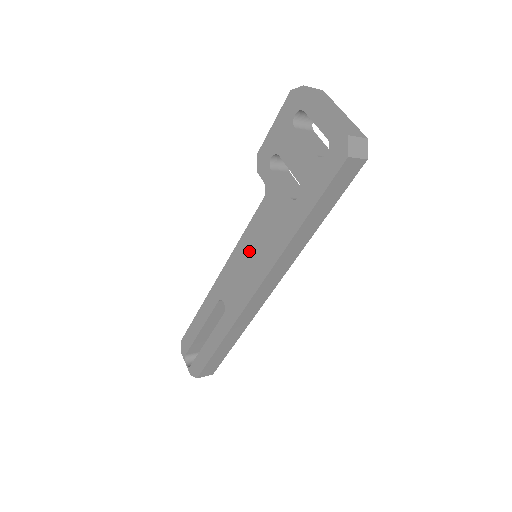
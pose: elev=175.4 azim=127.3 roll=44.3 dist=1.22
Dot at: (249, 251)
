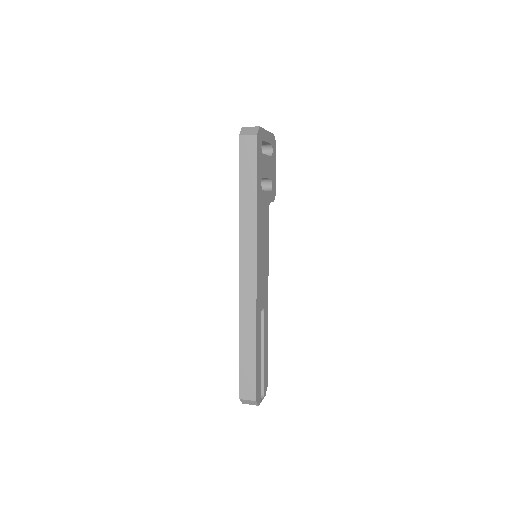
Dot at: occluded
